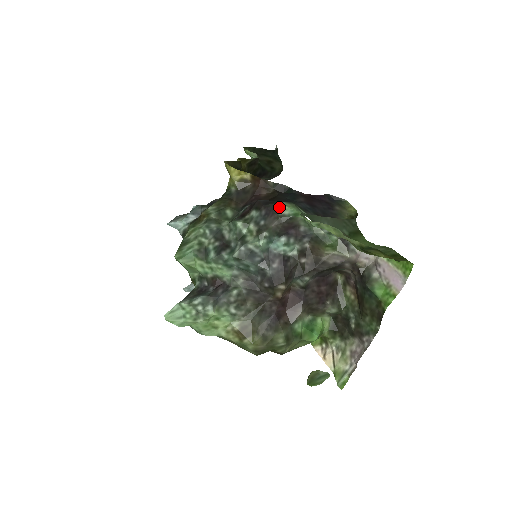
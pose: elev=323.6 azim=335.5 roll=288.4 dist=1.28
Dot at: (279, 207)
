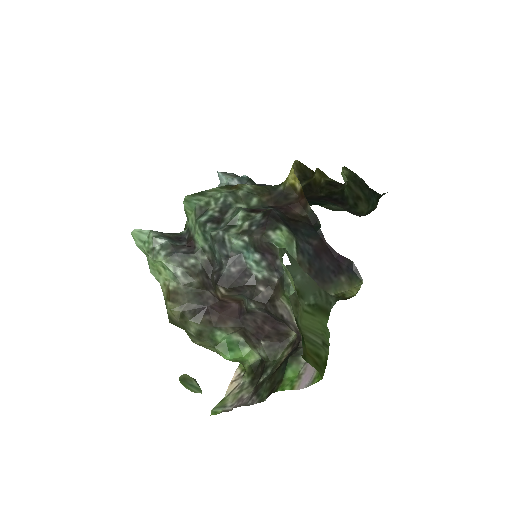
Dot at: (275, 227)
